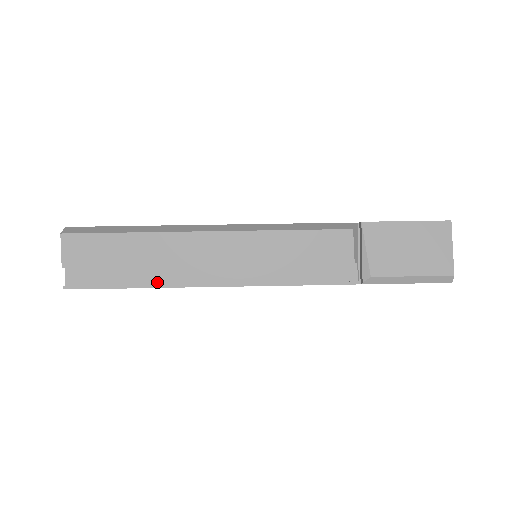
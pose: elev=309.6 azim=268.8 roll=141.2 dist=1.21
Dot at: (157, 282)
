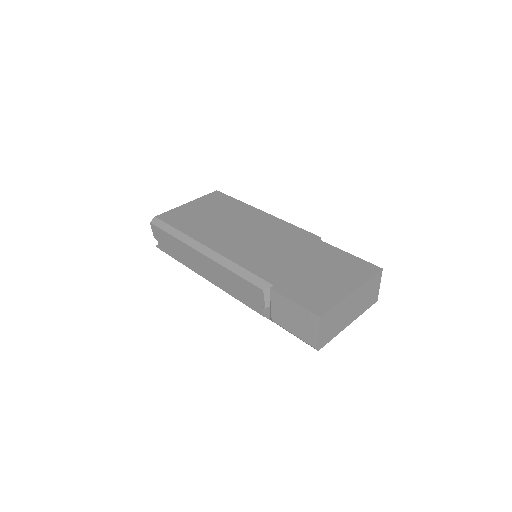
Dot at: (186, 264)
